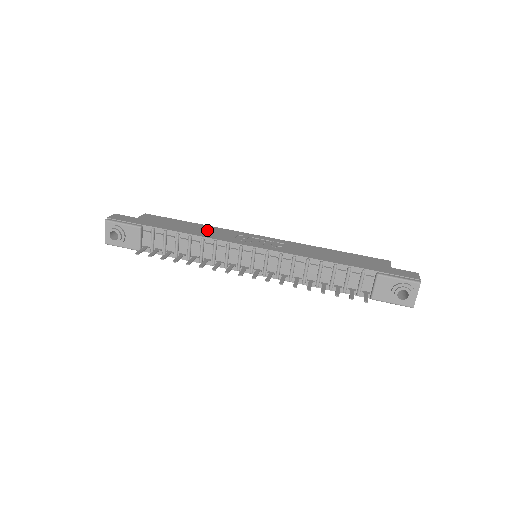
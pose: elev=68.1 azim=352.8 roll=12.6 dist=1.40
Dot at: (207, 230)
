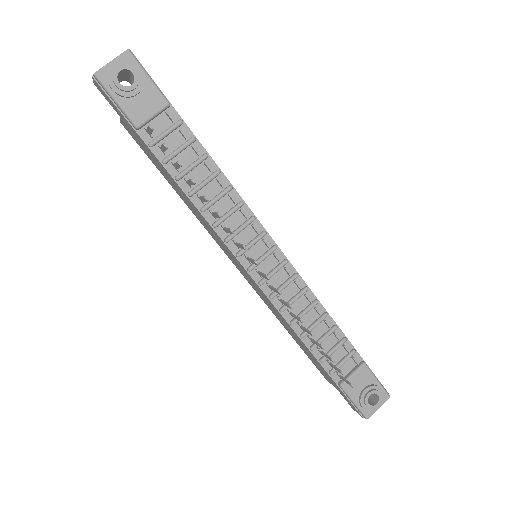
Dot at: occluded
